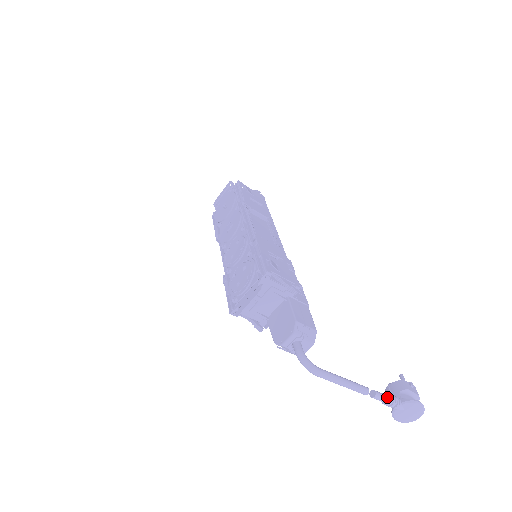
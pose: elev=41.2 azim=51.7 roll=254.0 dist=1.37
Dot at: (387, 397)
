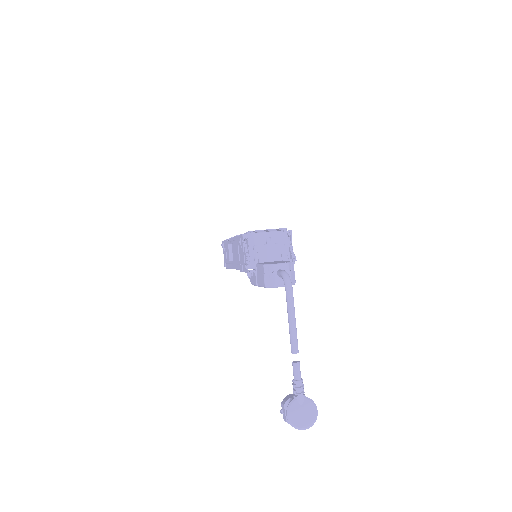
Dot at: (301, 378)
